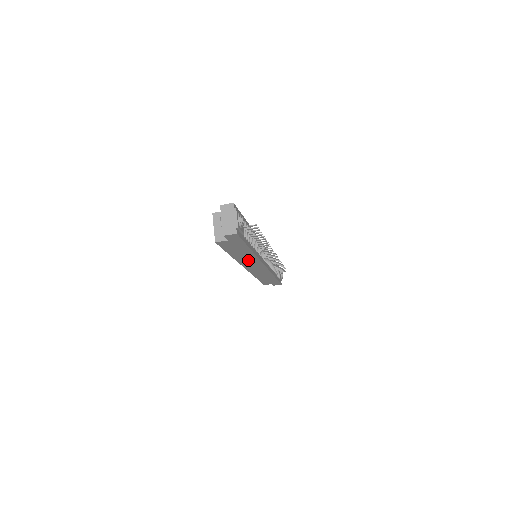
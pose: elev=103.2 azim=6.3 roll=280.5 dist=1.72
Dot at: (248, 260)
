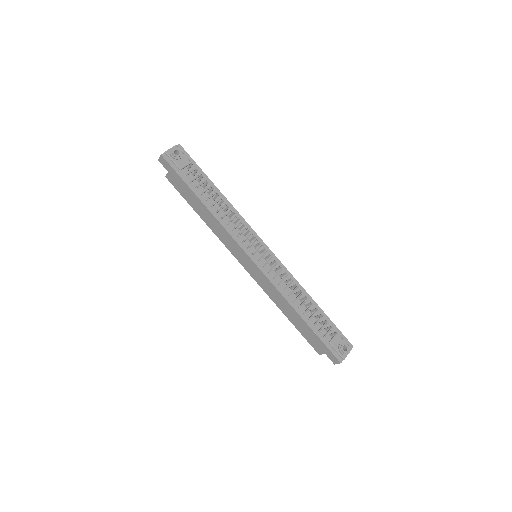
Dot at: (222, 234)
